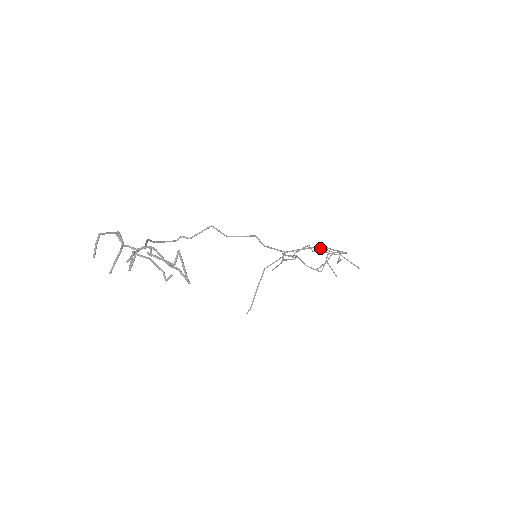
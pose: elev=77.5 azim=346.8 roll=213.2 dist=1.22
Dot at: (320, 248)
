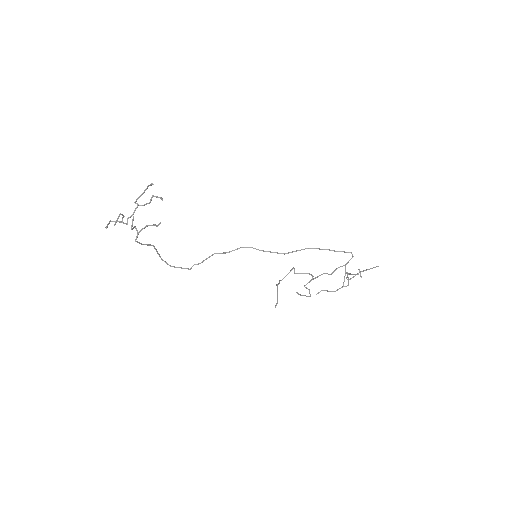
Dot at: occluded
